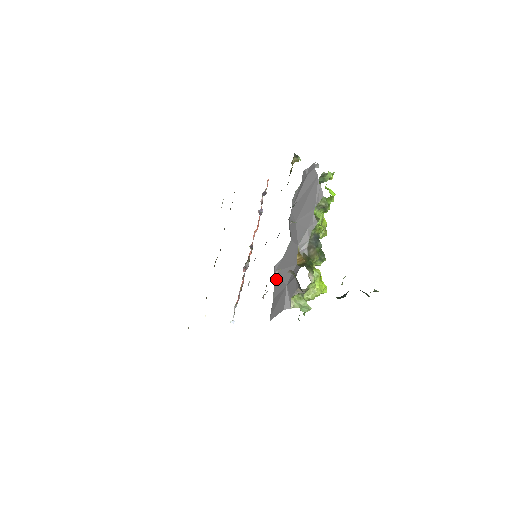
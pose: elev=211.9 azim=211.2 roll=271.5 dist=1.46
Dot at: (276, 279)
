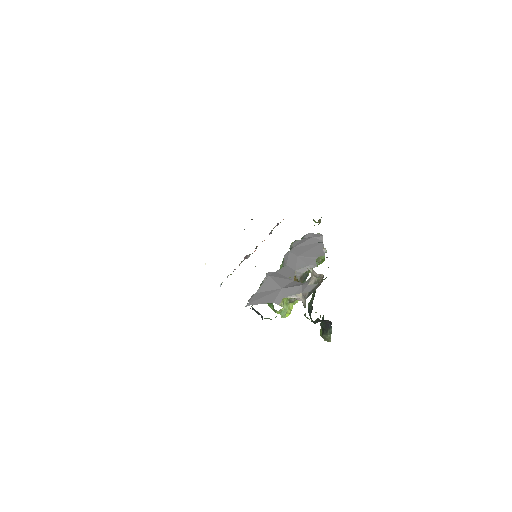
Dot at: (269, 280)
